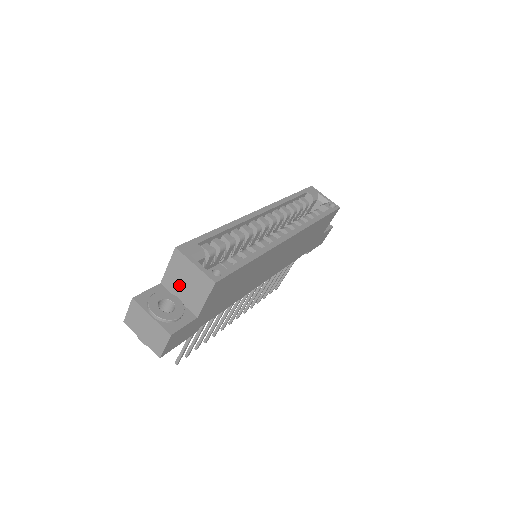
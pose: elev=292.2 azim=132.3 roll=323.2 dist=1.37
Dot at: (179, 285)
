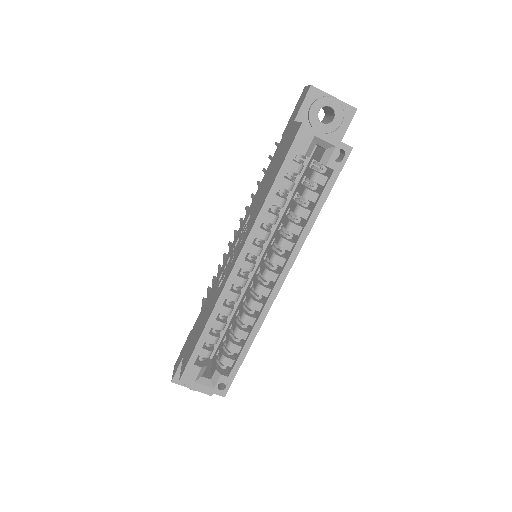
Dot at: occluded
